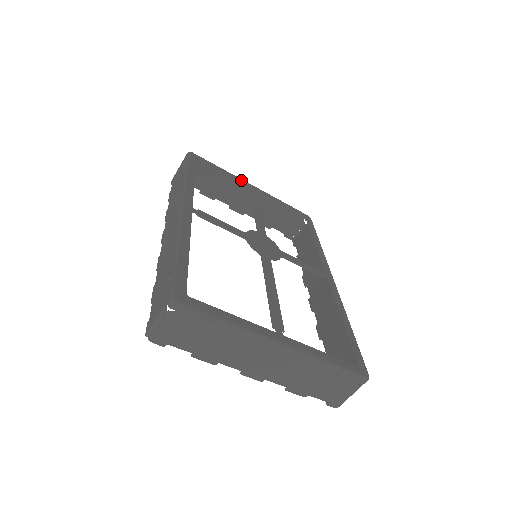
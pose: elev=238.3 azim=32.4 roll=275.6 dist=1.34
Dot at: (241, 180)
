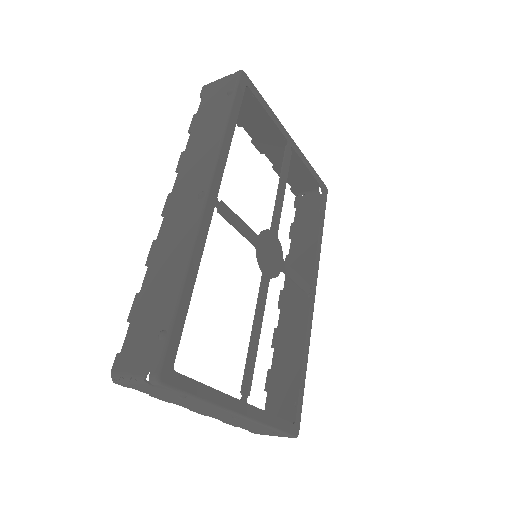
Dot at: (282, 128)
